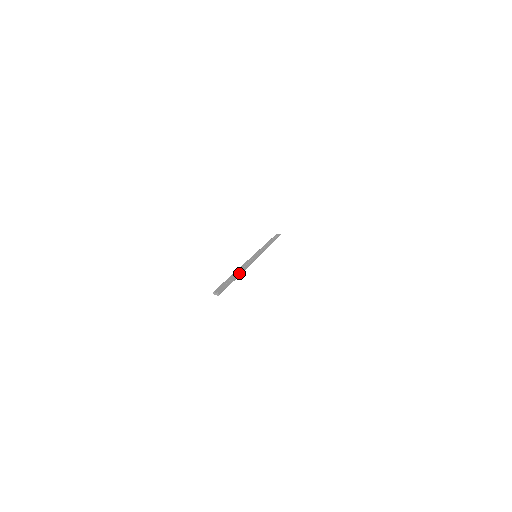
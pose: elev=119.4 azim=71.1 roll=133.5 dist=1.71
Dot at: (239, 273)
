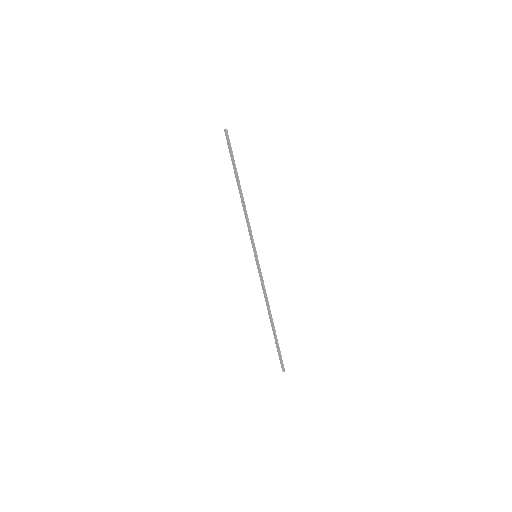
Dot at: occluded
